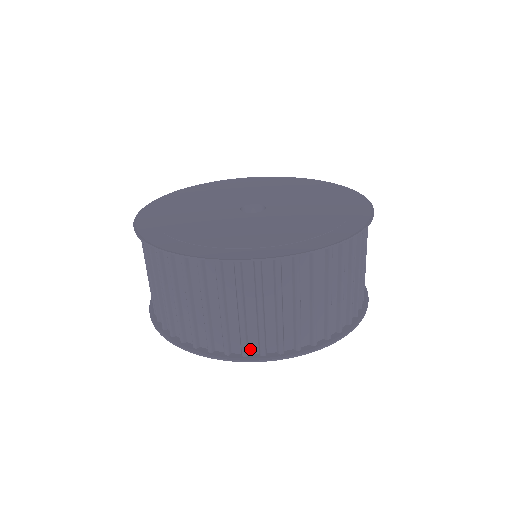
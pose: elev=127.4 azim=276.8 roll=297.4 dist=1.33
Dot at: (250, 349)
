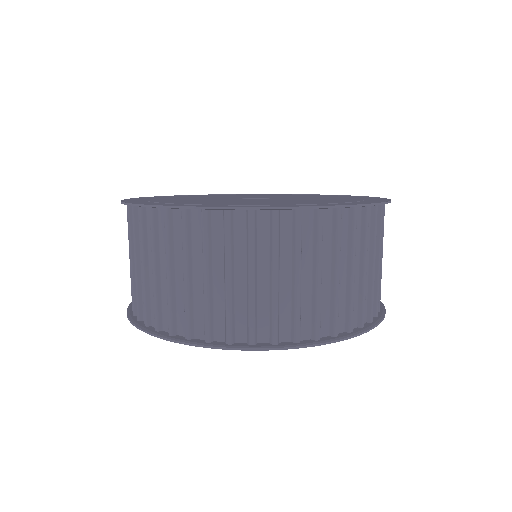
Dot at: (237, 336)
